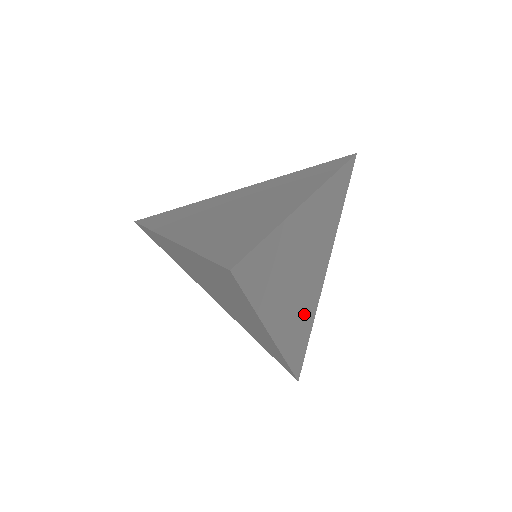
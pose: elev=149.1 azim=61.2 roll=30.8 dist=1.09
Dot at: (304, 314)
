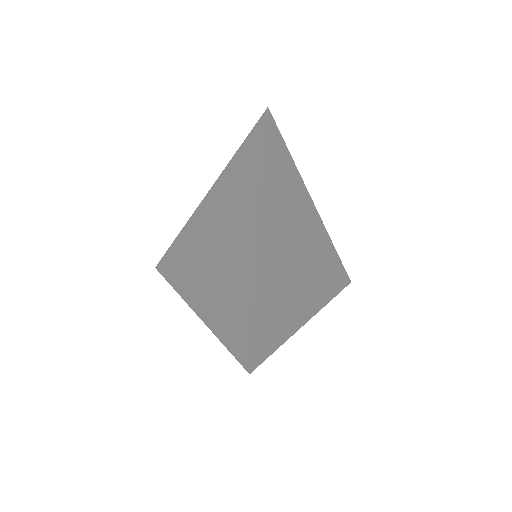
Dot at: (284, 296)
